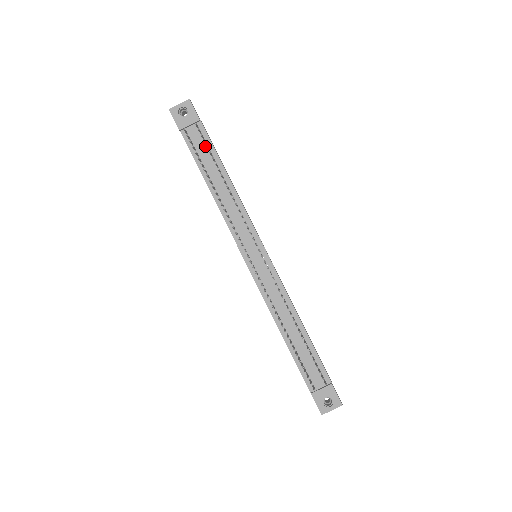
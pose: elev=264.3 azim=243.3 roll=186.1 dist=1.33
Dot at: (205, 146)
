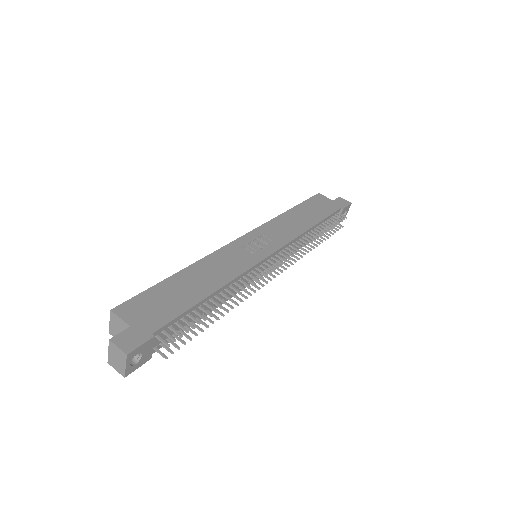
Dot at: (177, 324)
